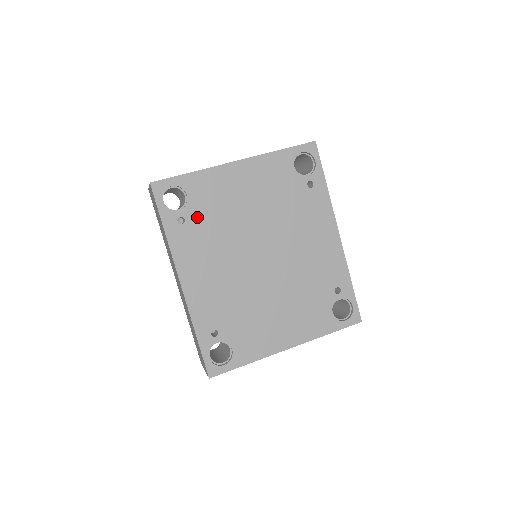
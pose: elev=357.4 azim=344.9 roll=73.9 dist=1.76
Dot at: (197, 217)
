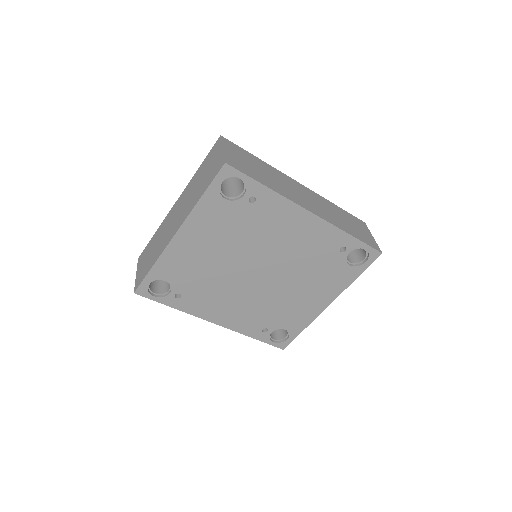
Dot at: (186, 287)
